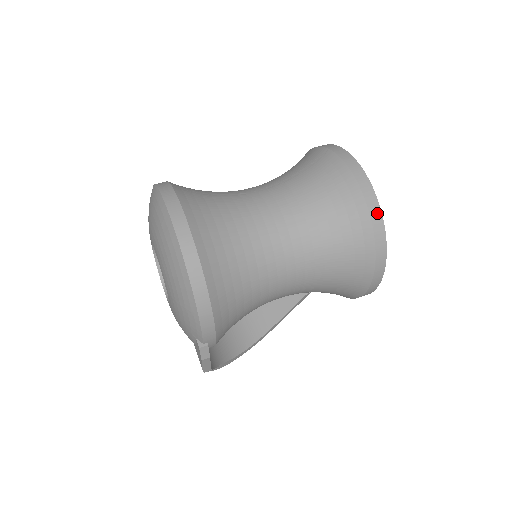
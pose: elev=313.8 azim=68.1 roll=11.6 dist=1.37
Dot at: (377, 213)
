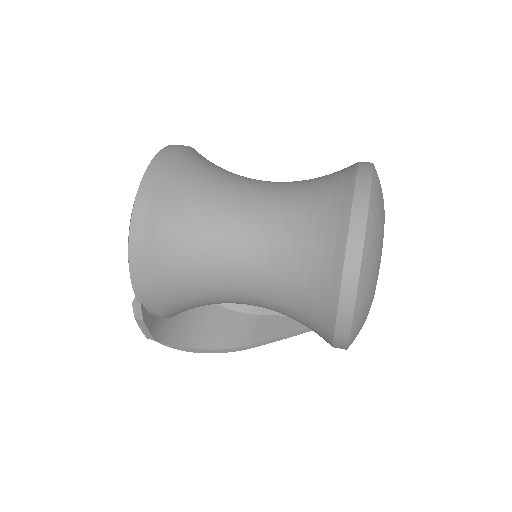
Dot at: (357, 243)
